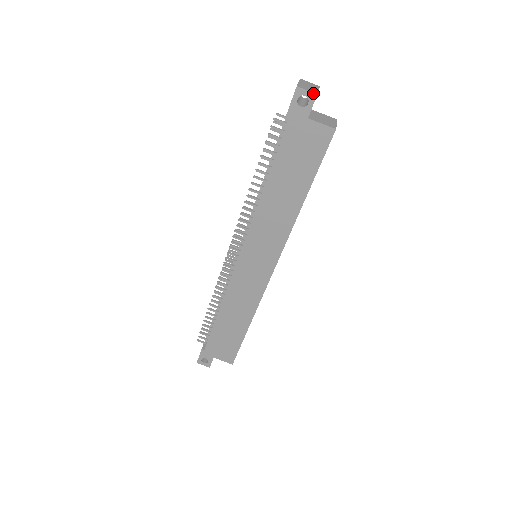
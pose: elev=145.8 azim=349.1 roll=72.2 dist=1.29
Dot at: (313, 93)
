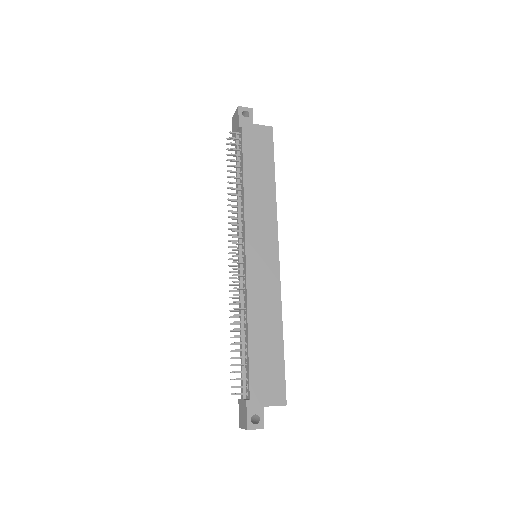
Dot at: (250, 108)
